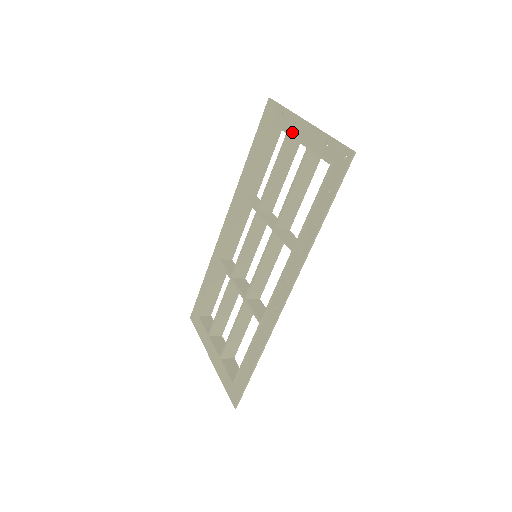
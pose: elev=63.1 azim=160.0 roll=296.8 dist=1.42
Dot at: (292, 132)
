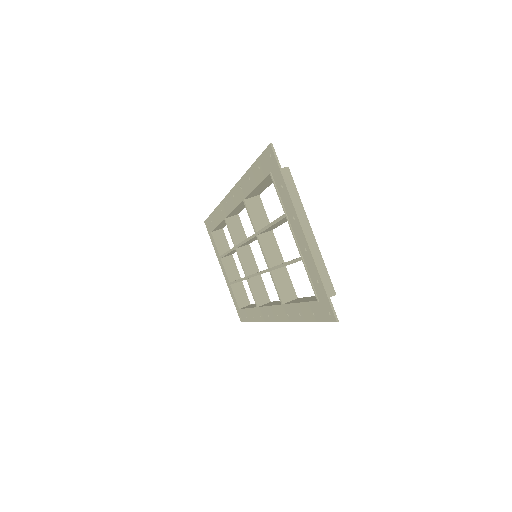
Dot at: (290, 221)
